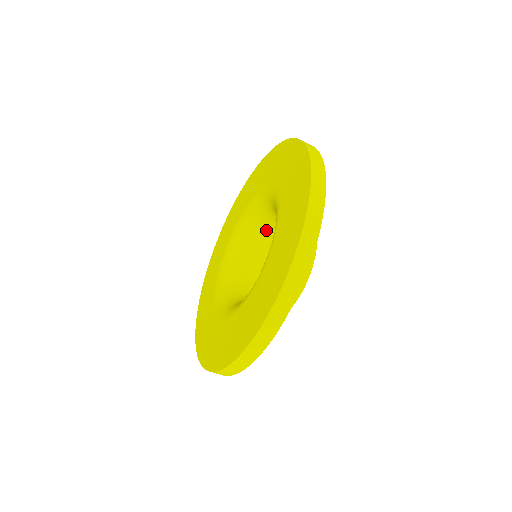
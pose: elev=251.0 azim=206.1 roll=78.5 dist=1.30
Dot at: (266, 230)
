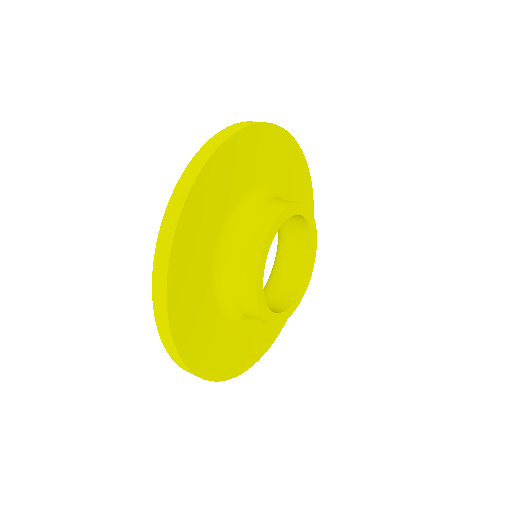
Dot at: (288, 263)
